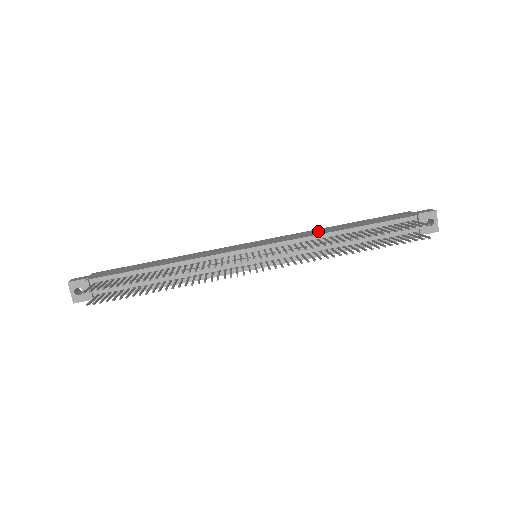
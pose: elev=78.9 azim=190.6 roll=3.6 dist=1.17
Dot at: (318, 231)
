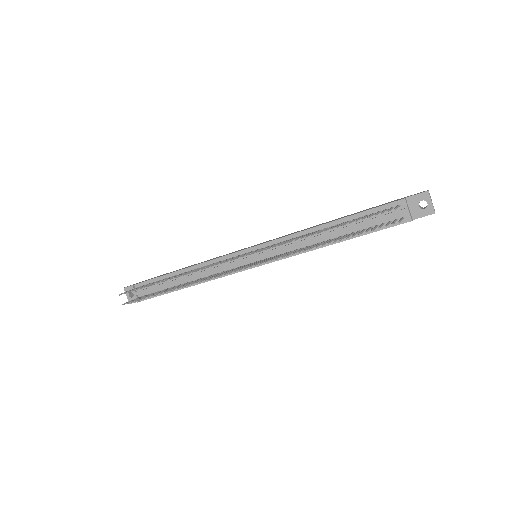
Dot at: (311, 227)
